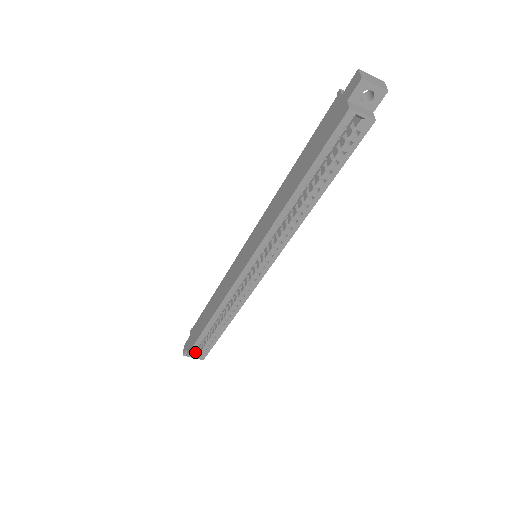
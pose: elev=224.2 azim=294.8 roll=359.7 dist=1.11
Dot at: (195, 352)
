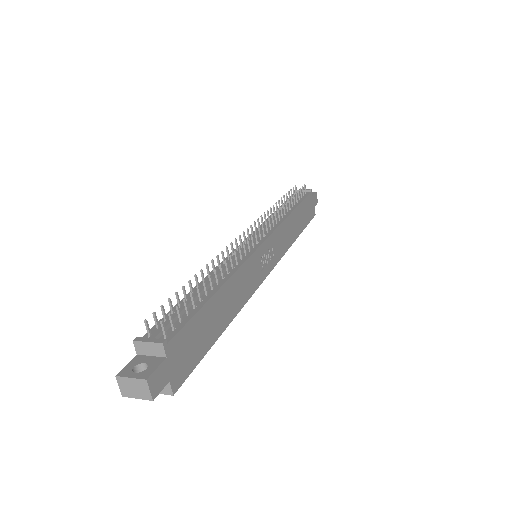
Dot at: occluded
